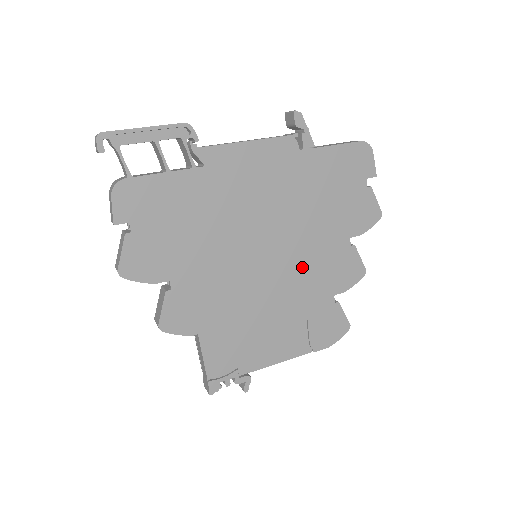
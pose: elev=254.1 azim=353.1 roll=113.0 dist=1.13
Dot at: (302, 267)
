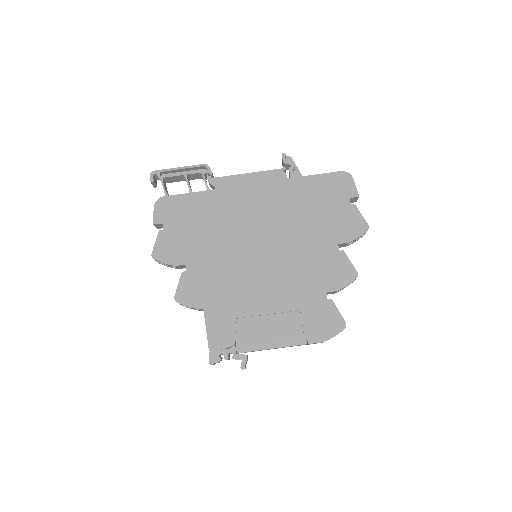
Dot at: (293, 265)
